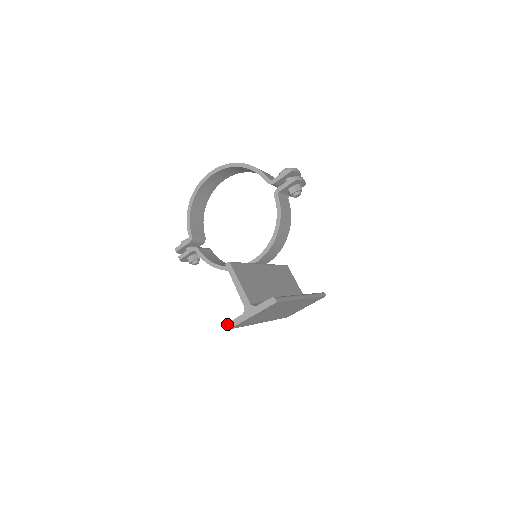
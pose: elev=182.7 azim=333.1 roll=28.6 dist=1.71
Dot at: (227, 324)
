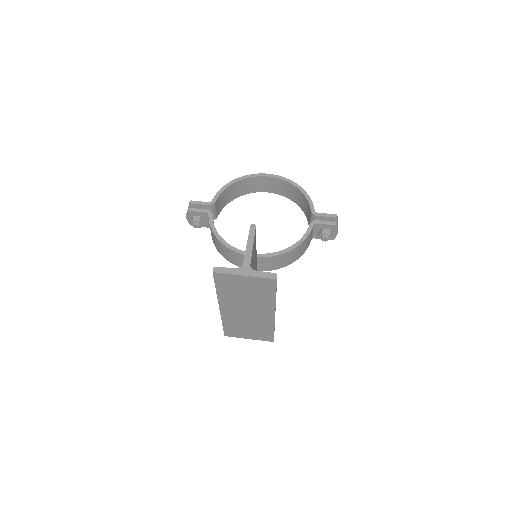
Dot at: (215, 267)
